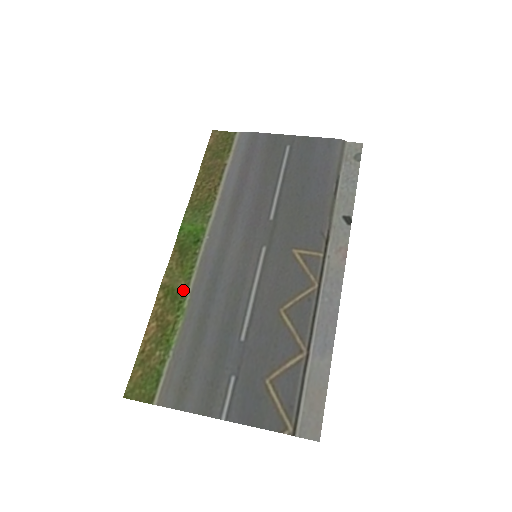
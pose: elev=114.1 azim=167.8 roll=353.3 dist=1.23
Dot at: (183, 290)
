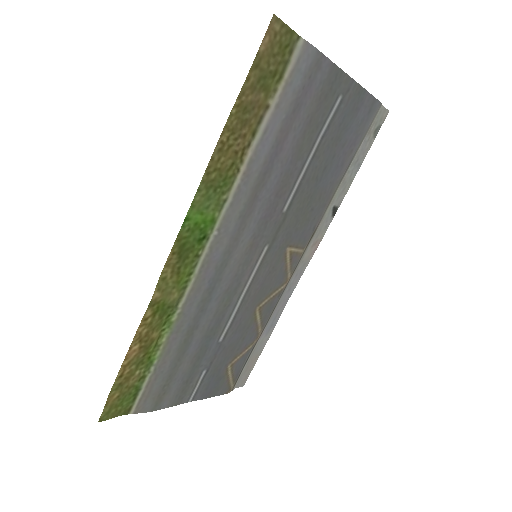
Dot at: (175, 303)
